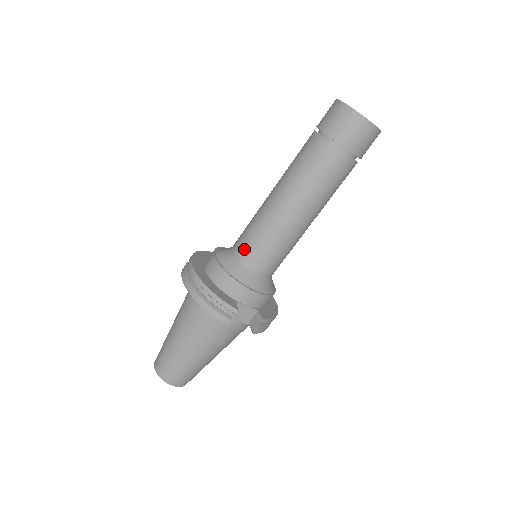
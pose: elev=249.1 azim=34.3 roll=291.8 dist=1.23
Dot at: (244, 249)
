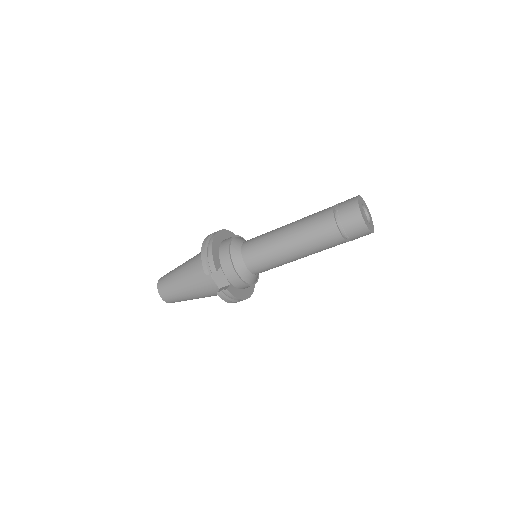
Dot at: (249, 244)
